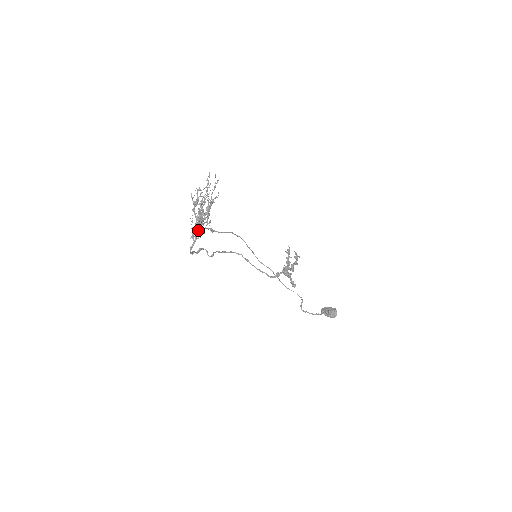
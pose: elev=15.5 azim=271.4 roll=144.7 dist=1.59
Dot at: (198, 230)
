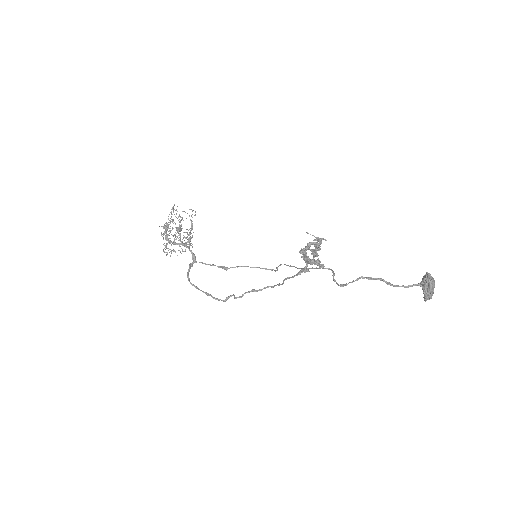
Dot at: (194, 261)
